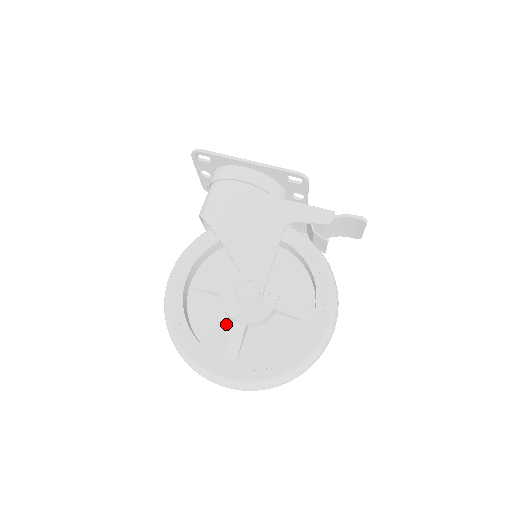
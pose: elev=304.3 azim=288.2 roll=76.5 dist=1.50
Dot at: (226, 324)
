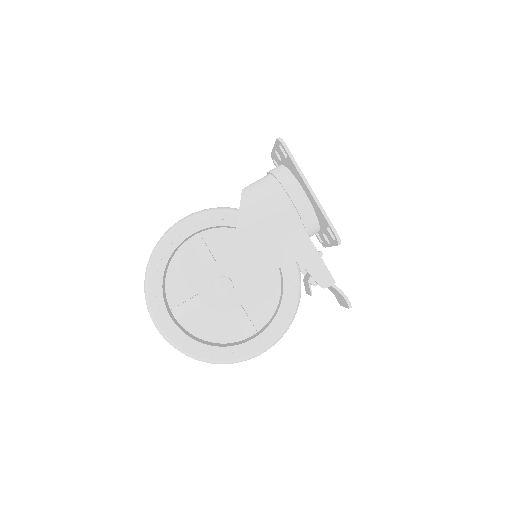
Dot at: (193, 287)
